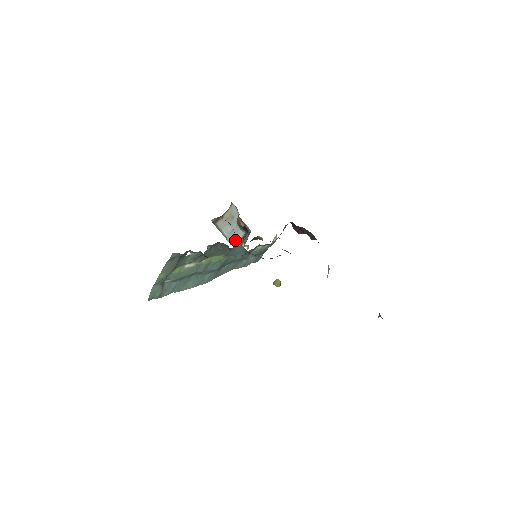
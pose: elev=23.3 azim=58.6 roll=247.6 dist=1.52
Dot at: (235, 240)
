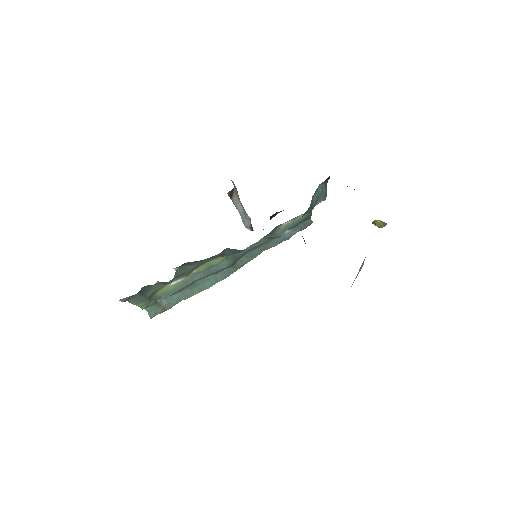
Dot at: (247, 223)
